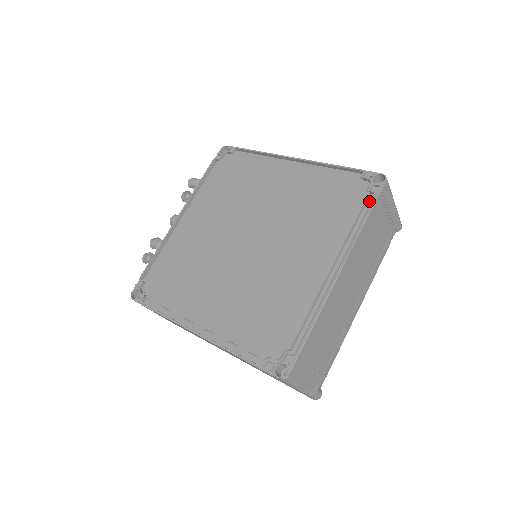
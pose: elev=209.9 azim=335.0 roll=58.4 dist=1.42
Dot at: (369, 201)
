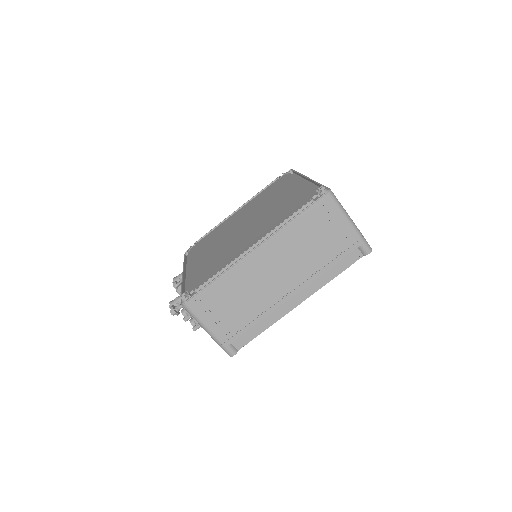
Dot at: (293, 174)
